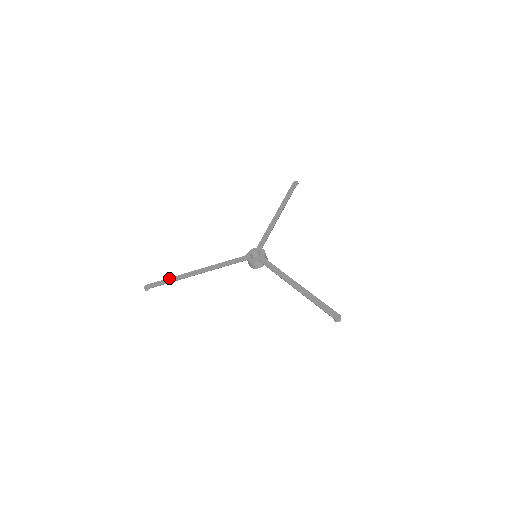
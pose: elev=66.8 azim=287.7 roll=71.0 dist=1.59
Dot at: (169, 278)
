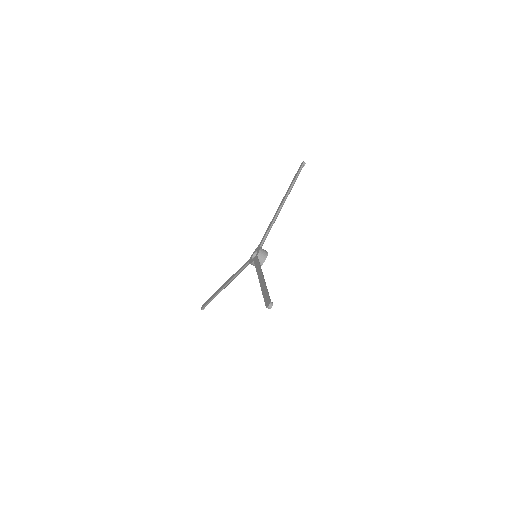
Dot at: (212, 295)
